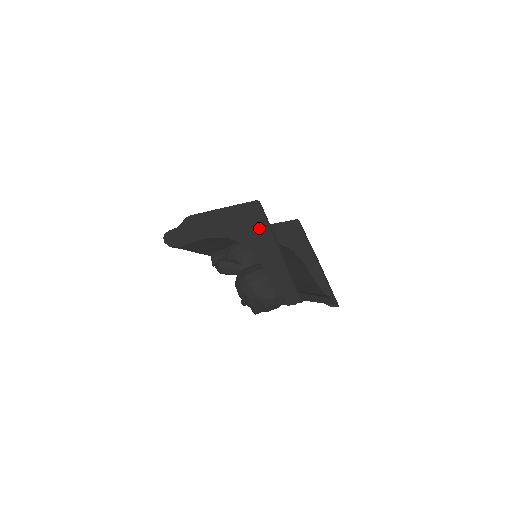
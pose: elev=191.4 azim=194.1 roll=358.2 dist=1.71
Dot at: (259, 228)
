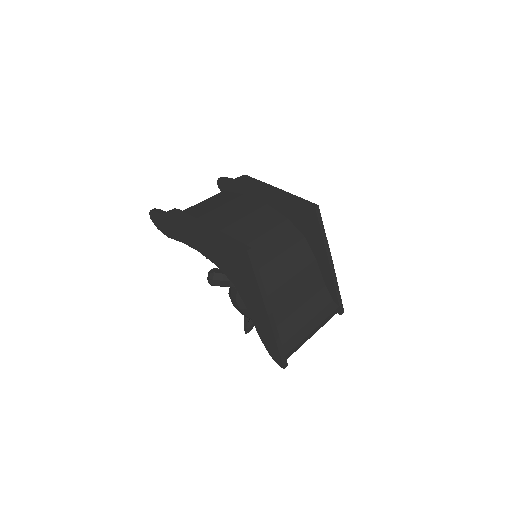
Dot at: (248, 281)
